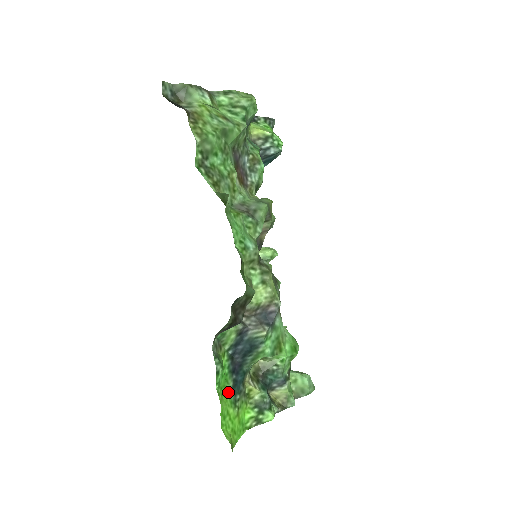
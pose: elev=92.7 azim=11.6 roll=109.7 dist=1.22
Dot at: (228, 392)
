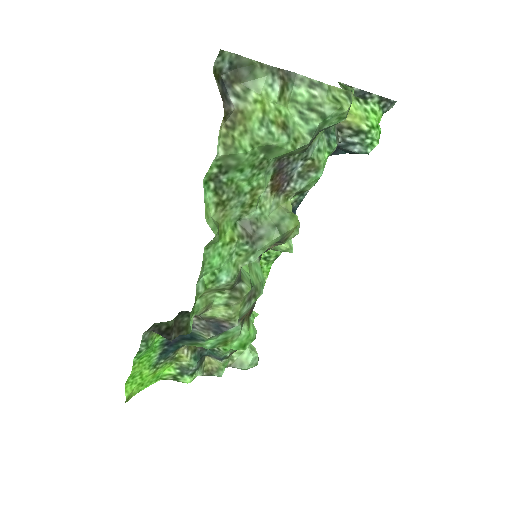
Dot at: (151, 358)
